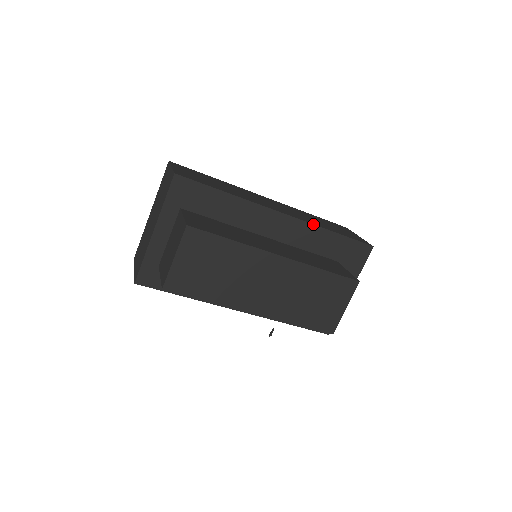
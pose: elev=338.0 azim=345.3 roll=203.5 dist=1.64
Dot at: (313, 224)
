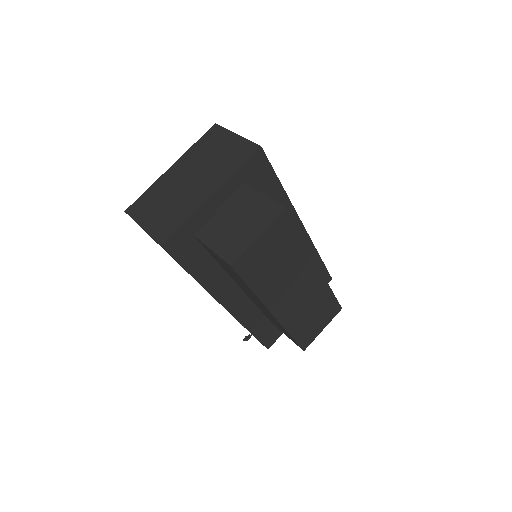
Dot at: occluded
